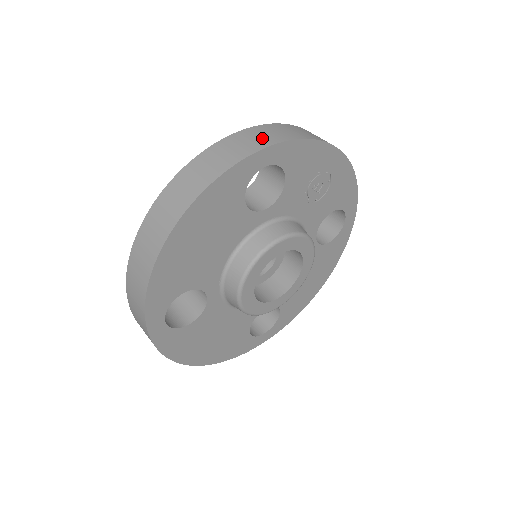
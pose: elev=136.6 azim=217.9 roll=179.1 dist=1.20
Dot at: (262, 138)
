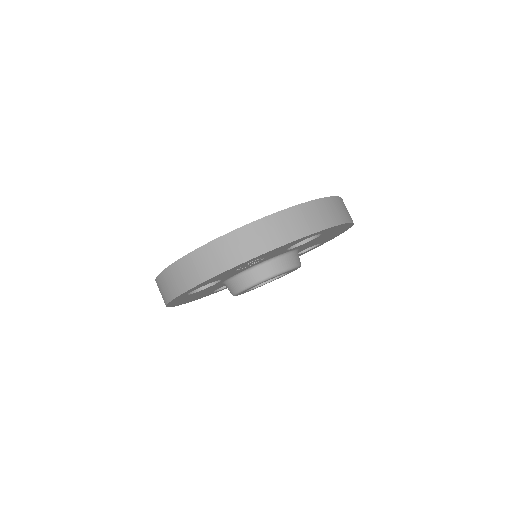
Dot at: (173, 285)
